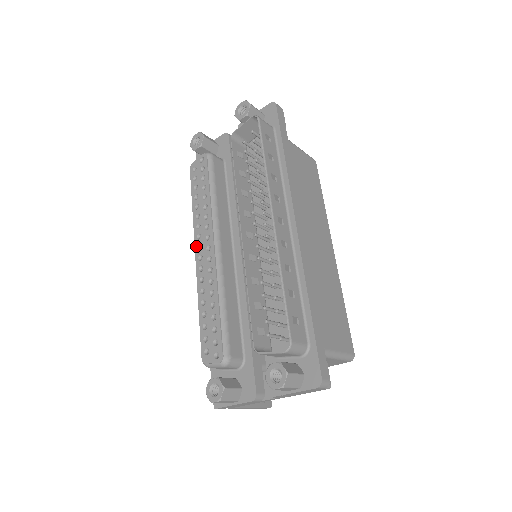
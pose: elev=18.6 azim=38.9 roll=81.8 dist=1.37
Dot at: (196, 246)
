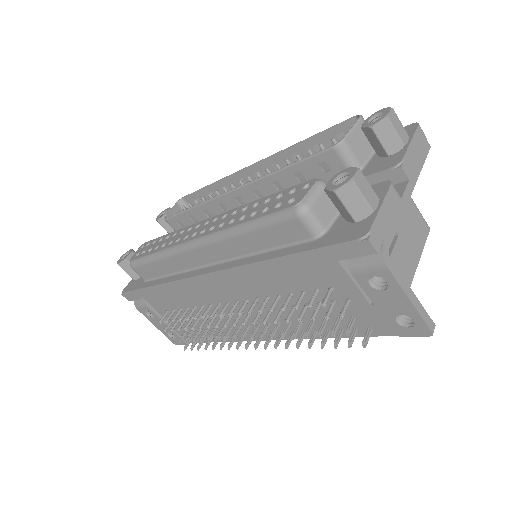
Dot at: (189, 239)
